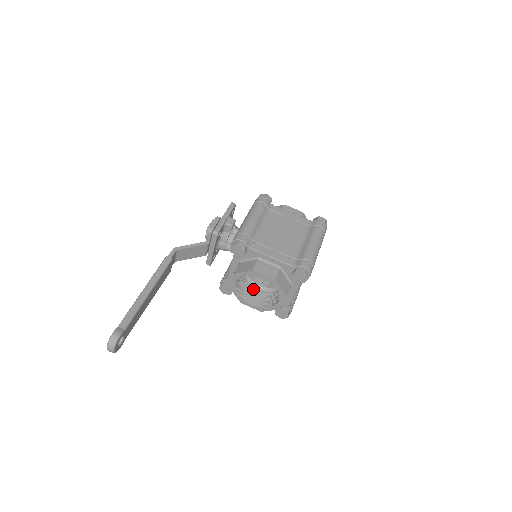
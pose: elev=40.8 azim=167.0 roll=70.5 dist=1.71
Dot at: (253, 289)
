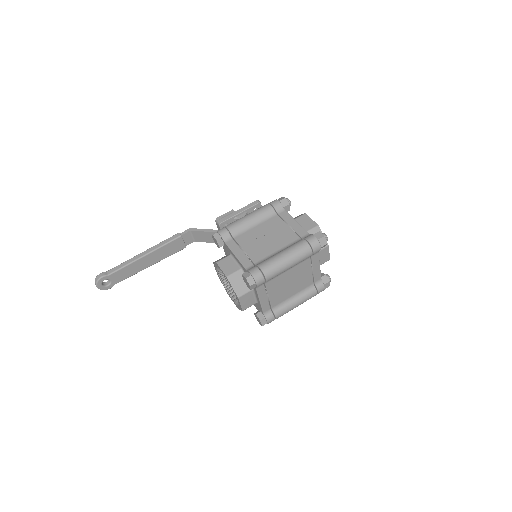
Dot at: occluded
